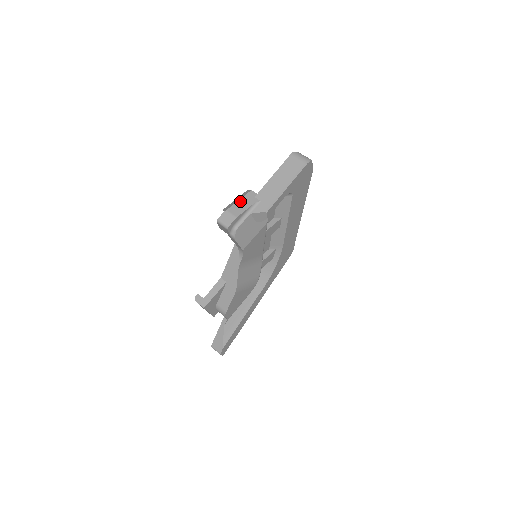
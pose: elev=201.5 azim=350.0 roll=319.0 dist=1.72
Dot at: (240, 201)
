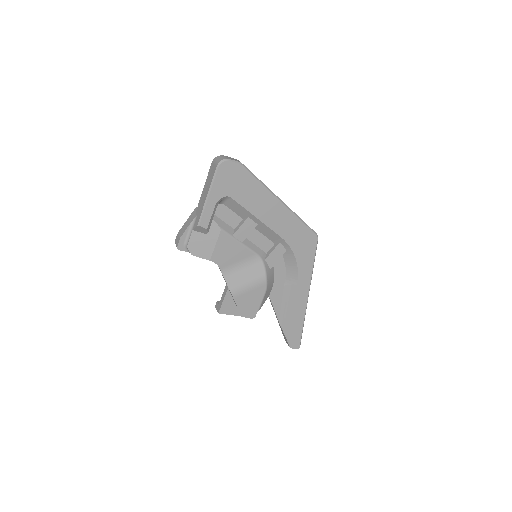
Dot at: (187, 221)
